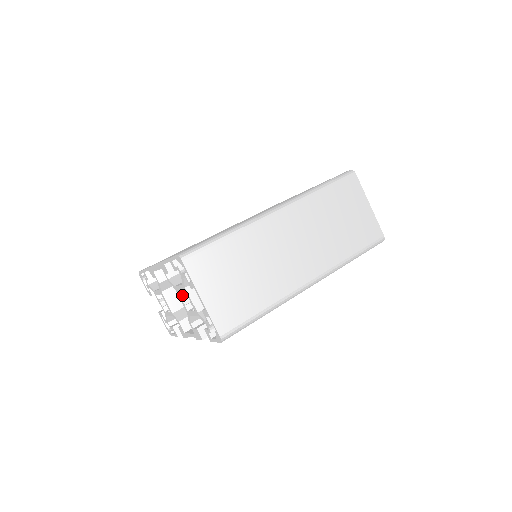
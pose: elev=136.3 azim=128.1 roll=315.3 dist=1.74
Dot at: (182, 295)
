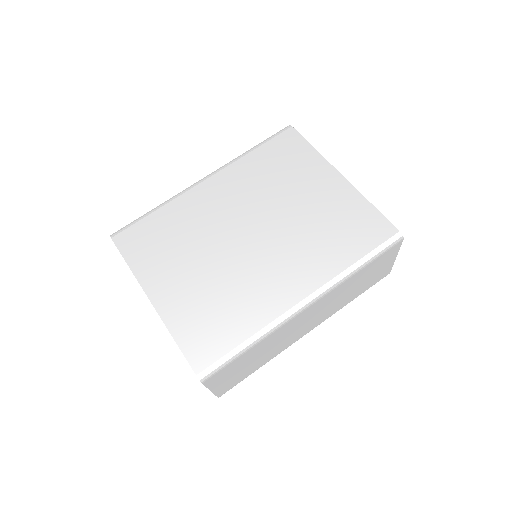
Dot at: occluded
